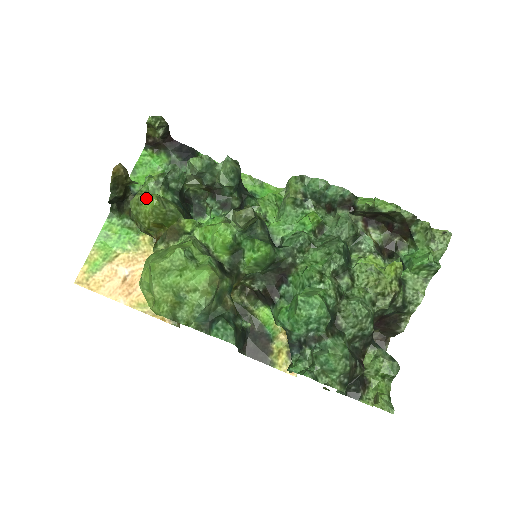
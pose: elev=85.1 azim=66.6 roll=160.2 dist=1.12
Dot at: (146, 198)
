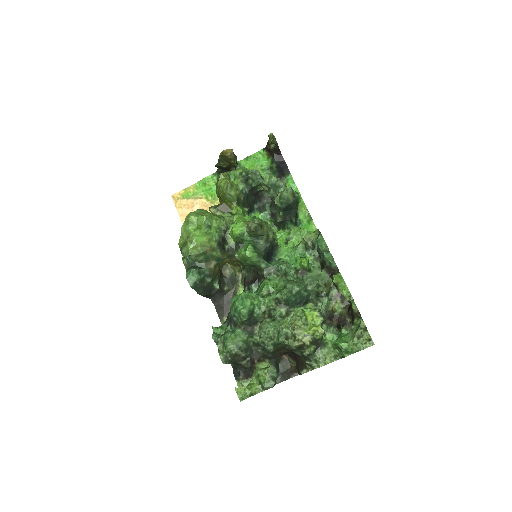
Dot at: occluded
